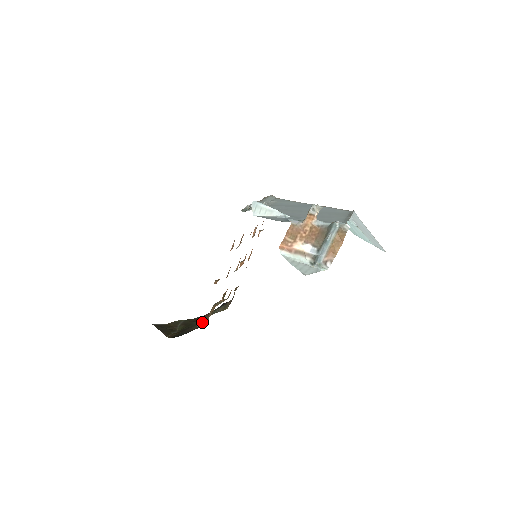
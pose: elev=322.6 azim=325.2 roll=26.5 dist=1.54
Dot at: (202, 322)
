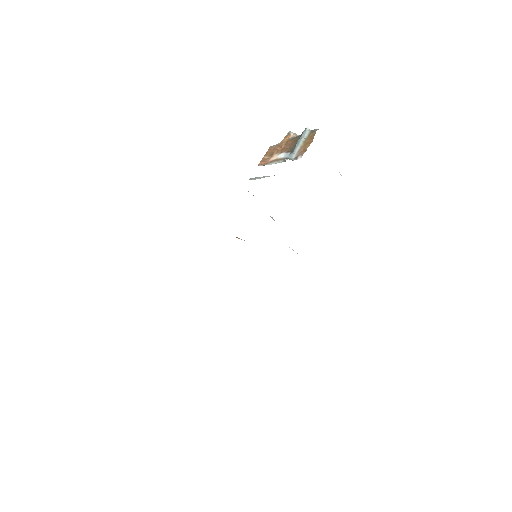
Dot at: occluded
